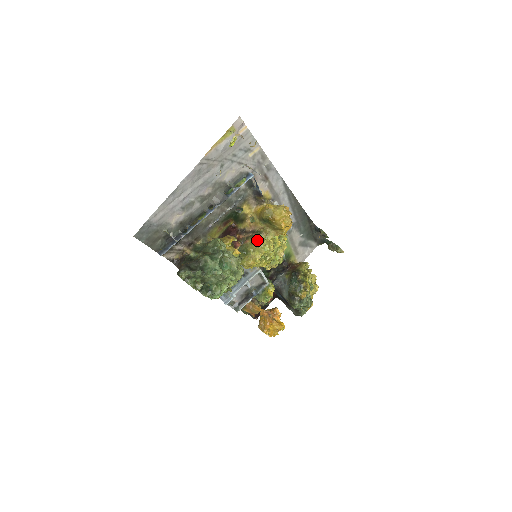
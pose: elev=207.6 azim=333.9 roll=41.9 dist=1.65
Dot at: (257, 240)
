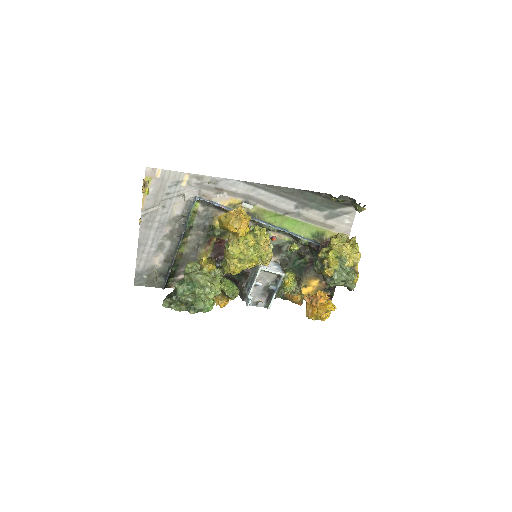
Dot at: occluded
